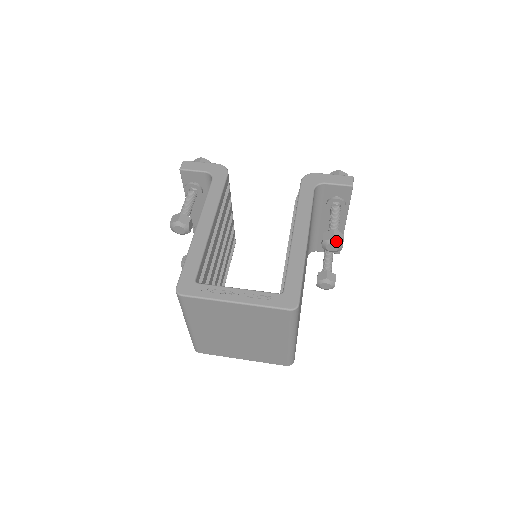
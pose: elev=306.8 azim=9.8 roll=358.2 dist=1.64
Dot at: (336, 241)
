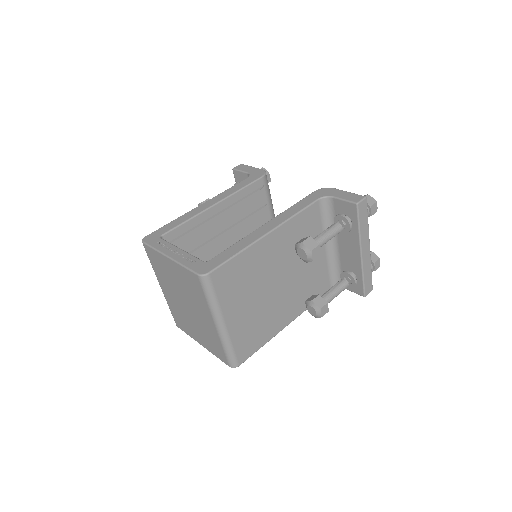
Dot at: (304, 246)
